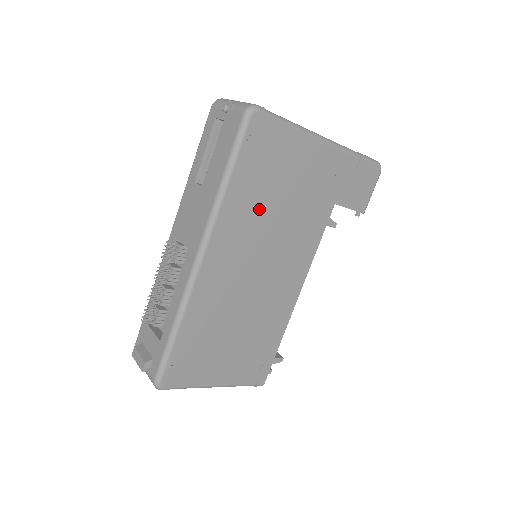
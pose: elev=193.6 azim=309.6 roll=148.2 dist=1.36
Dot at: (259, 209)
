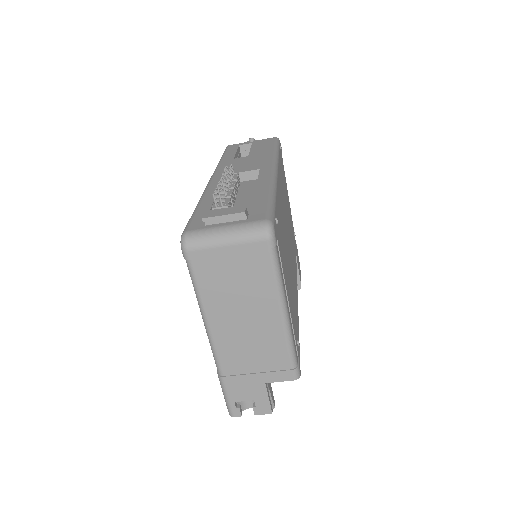
Dot at: (284, 192)
